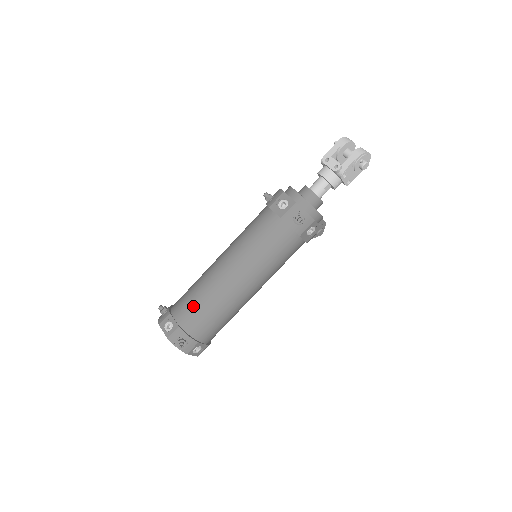
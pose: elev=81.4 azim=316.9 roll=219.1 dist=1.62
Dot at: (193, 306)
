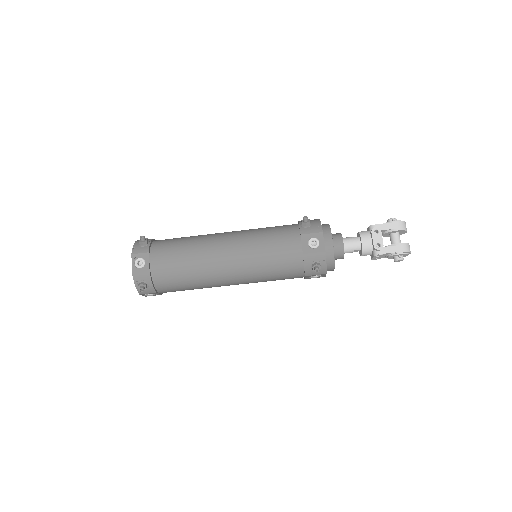
Dot at: (174, 264)
